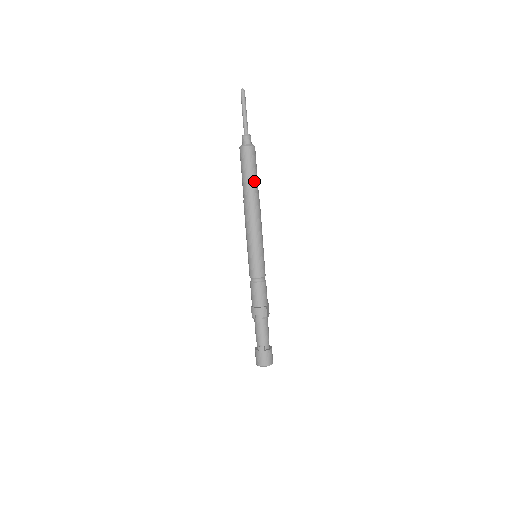
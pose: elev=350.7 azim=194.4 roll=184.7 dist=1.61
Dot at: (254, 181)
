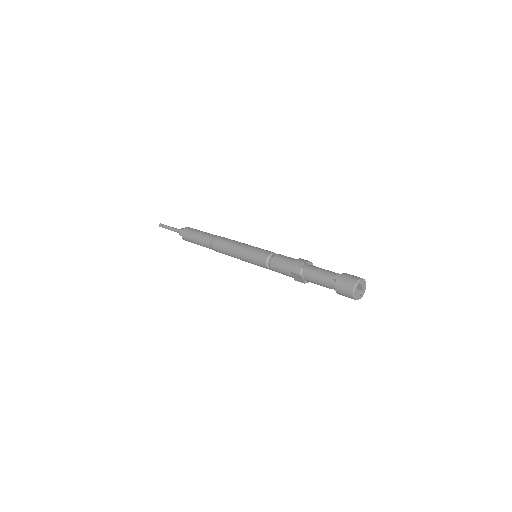
Dot at: (207, 233)
